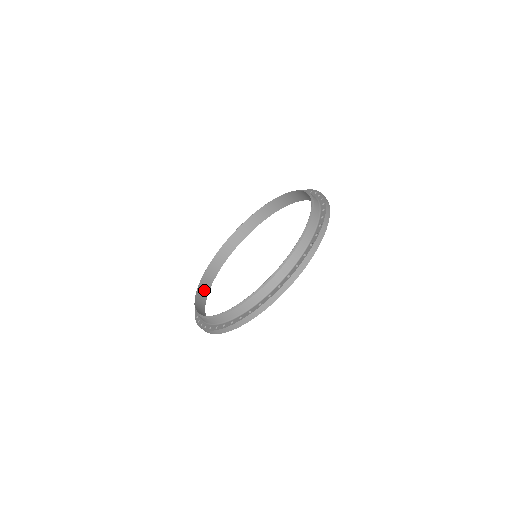
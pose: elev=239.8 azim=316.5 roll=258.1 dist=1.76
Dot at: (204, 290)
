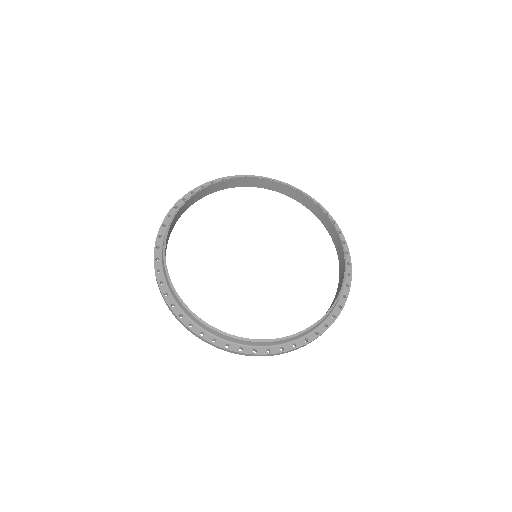
Dot at: (190, 203)
